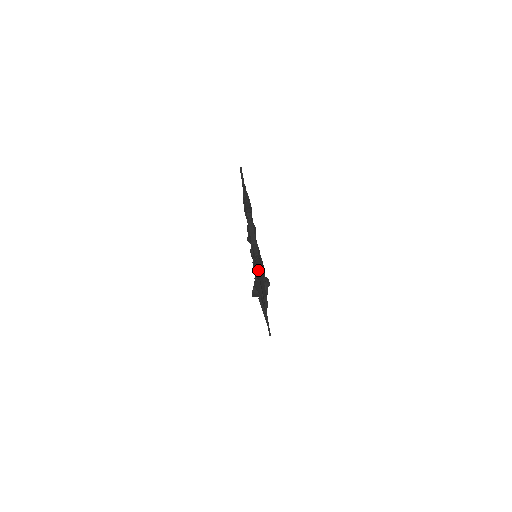
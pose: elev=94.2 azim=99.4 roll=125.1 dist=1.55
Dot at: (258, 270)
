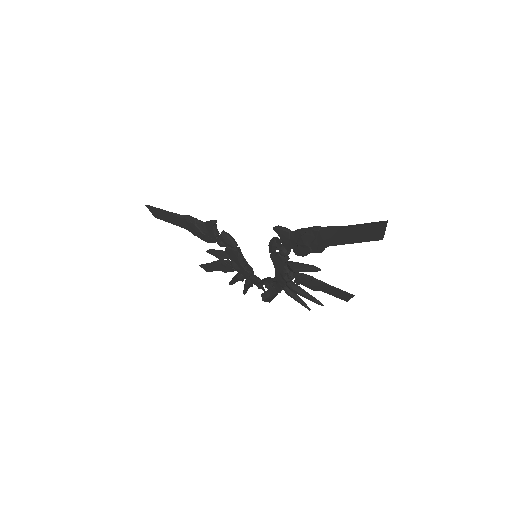
Dot at: (324, 229)
